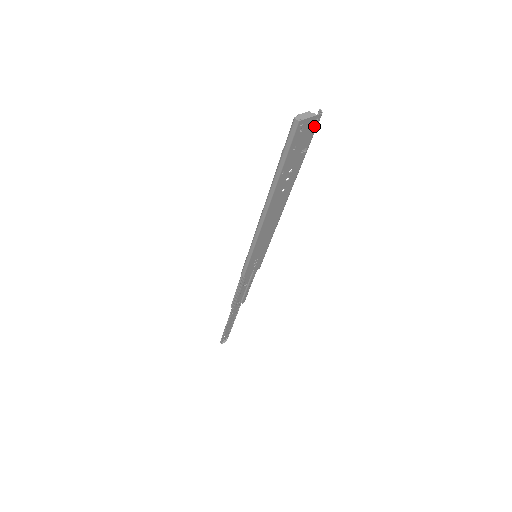
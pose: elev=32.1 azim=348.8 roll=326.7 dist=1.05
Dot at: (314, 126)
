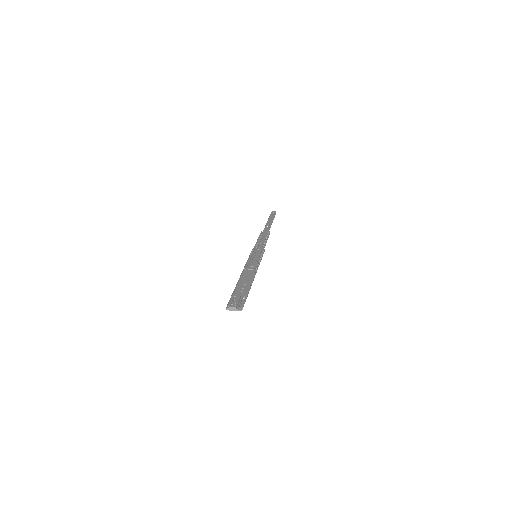
Dot at: (241, 307)
